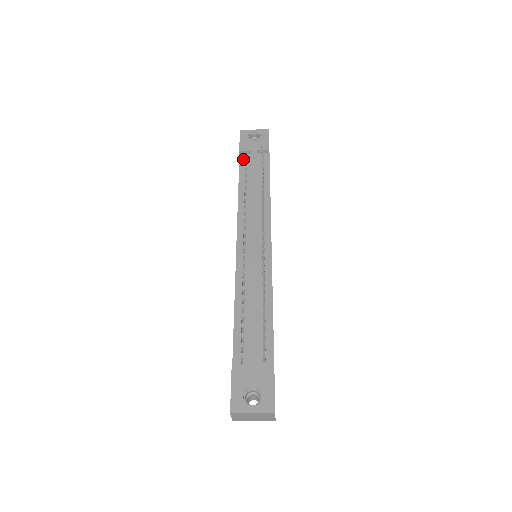
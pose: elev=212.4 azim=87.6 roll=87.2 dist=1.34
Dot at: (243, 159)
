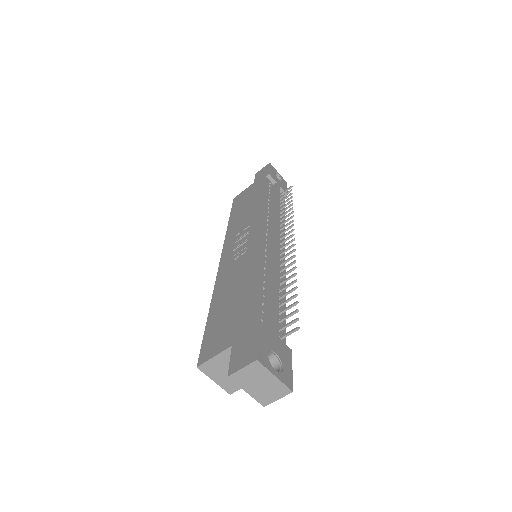
Dot at: (268, 182)
